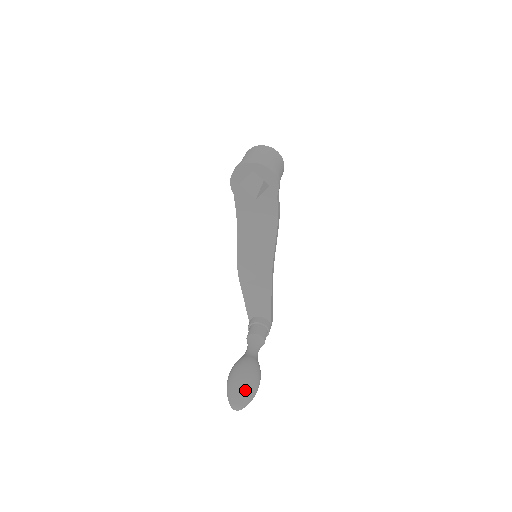
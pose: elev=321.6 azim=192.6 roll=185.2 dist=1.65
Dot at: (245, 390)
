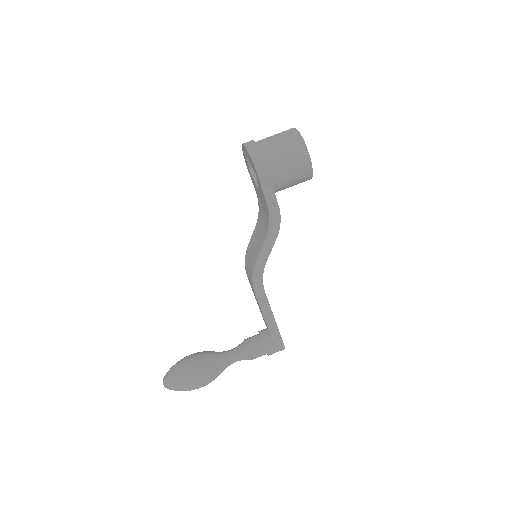
Dot at: (174, 374)
